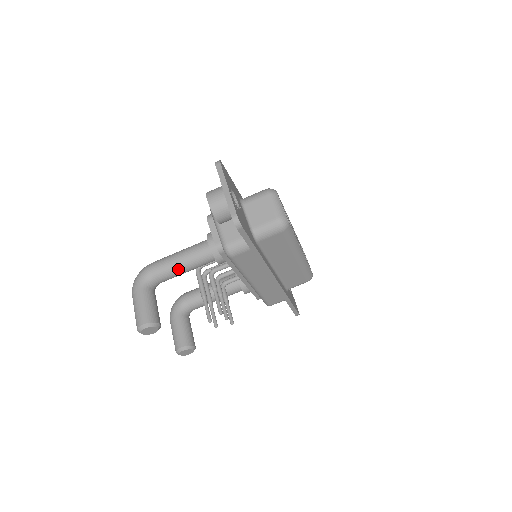
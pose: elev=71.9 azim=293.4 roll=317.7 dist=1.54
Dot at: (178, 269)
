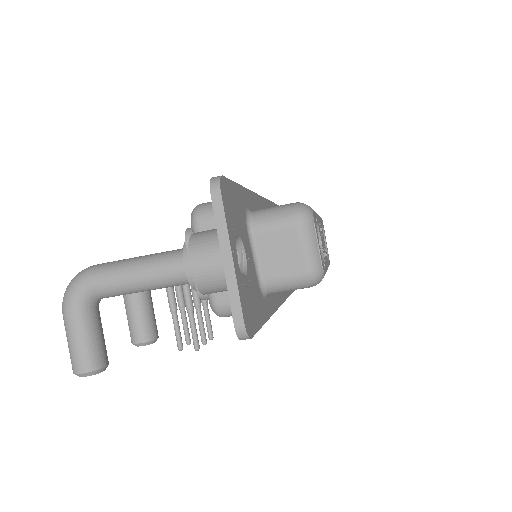
Dot at: (134, 291)
